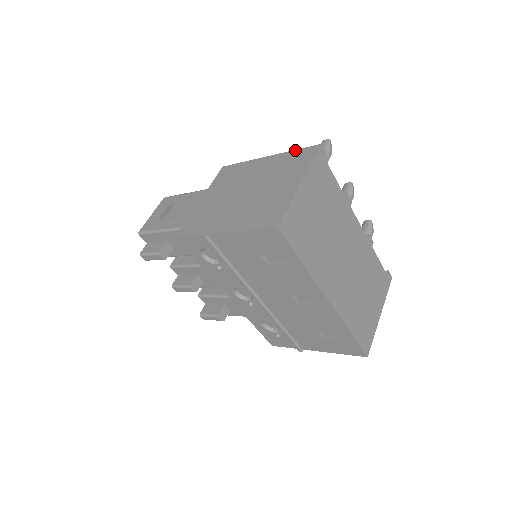
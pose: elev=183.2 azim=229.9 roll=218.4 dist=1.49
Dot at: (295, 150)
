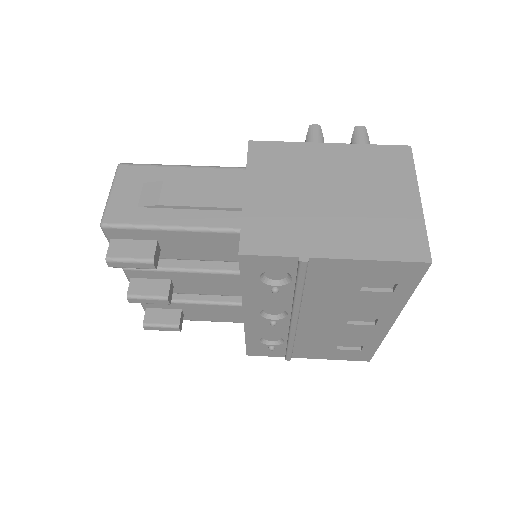
Dot at: (374, 145)
